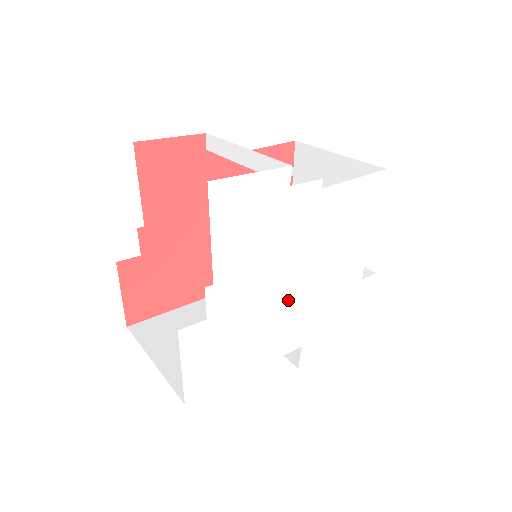
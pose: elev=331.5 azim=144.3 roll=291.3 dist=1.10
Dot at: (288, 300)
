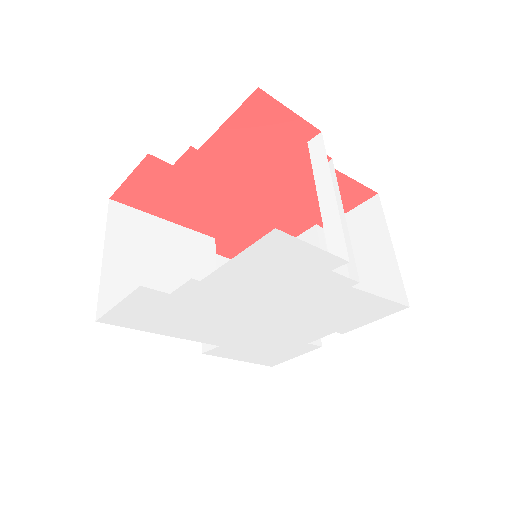
Dot at: (243, 321)
